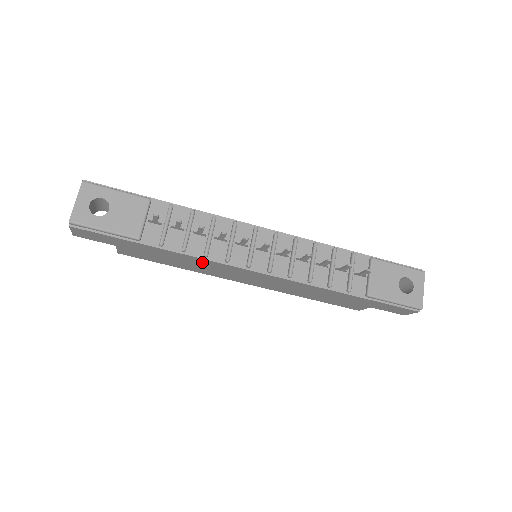
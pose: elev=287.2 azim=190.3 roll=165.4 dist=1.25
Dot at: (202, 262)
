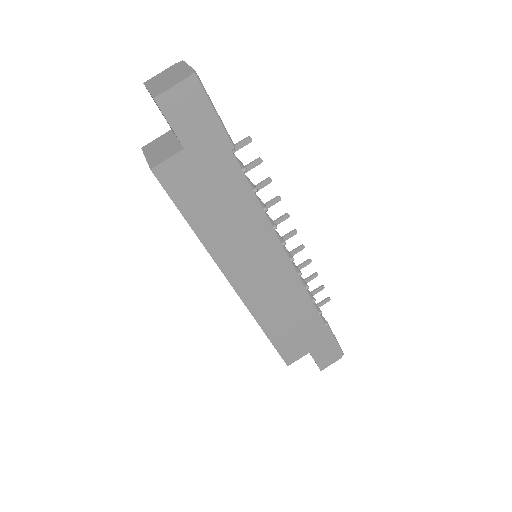
Dot at: (251, 220)
